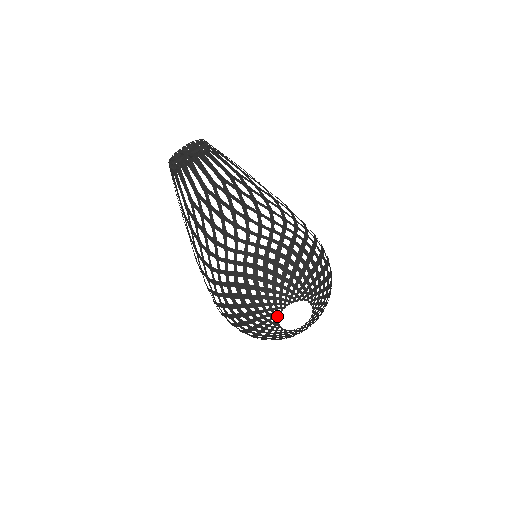
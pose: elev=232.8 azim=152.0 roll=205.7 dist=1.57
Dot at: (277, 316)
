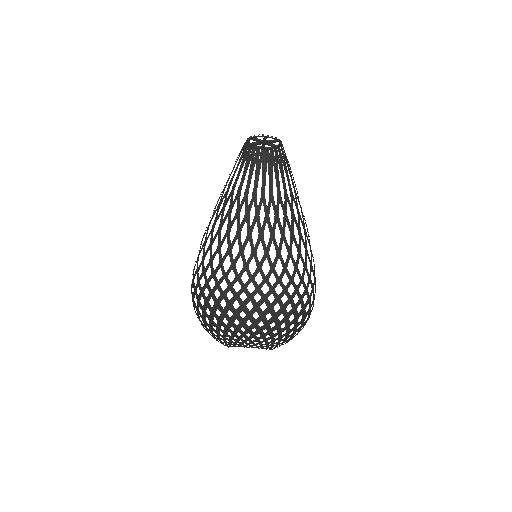
Dot at: (235, 345)
